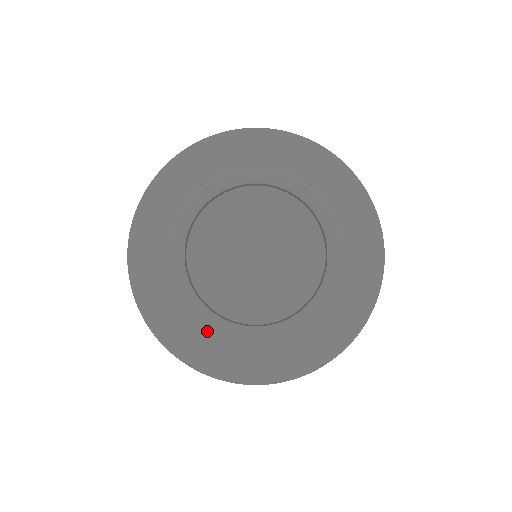
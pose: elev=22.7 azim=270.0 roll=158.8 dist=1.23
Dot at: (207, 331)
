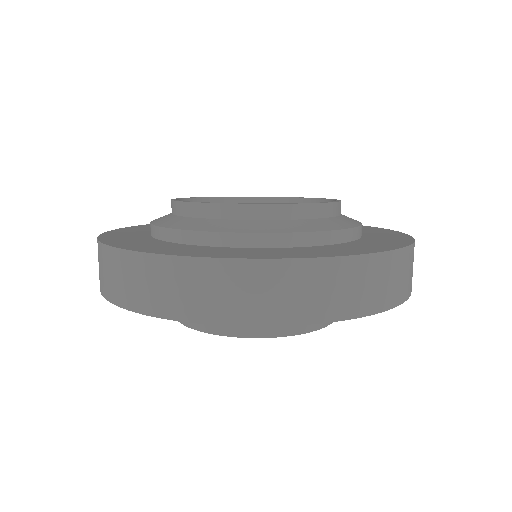
Dot at: occluded
